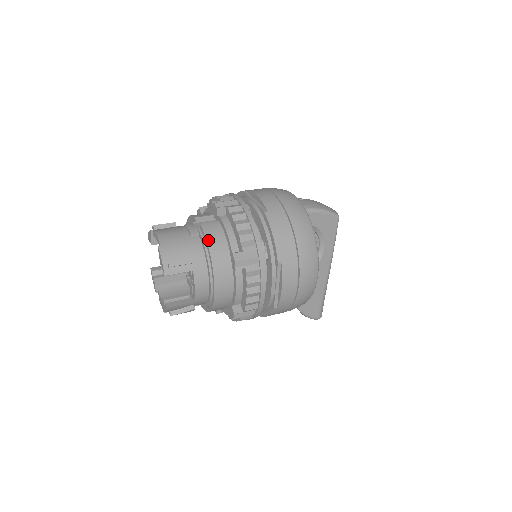
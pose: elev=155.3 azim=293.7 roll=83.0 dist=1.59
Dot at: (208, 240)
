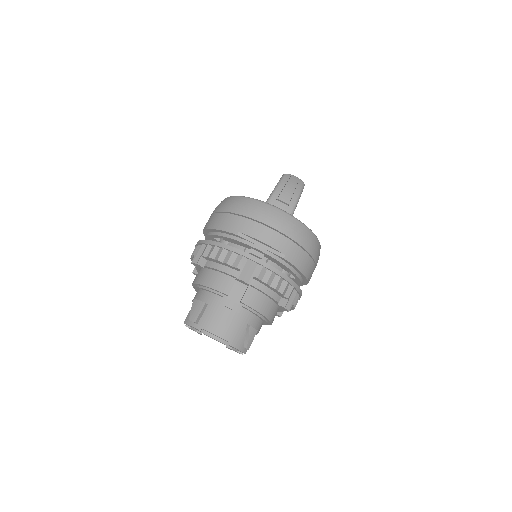
Dot at: (258, 310)
